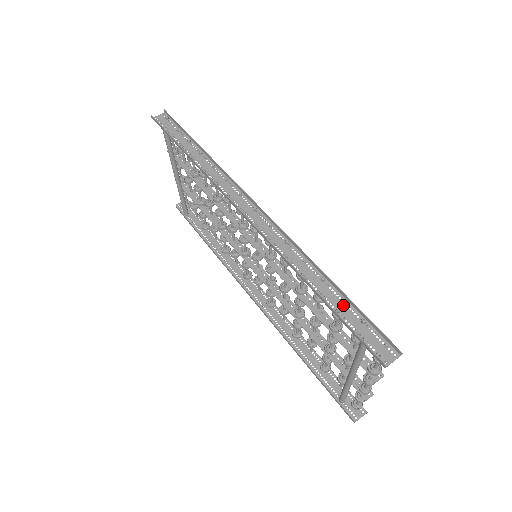
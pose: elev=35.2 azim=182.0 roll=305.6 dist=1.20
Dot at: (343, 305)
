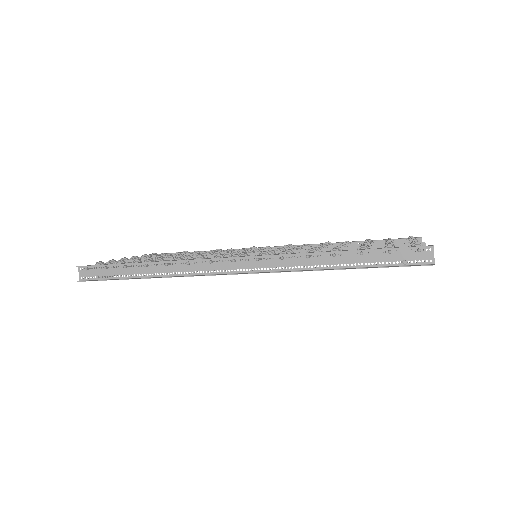
Dot at: (366, 256)
